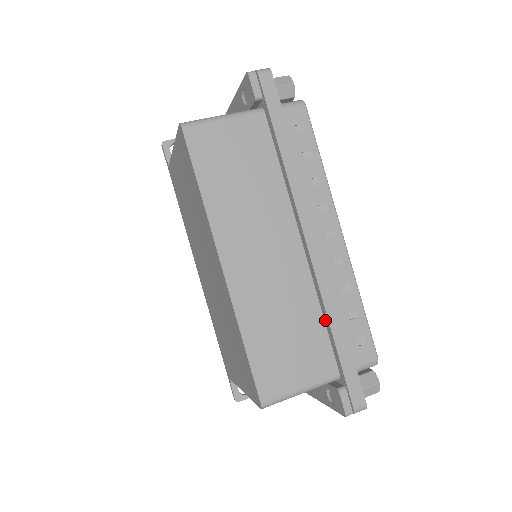
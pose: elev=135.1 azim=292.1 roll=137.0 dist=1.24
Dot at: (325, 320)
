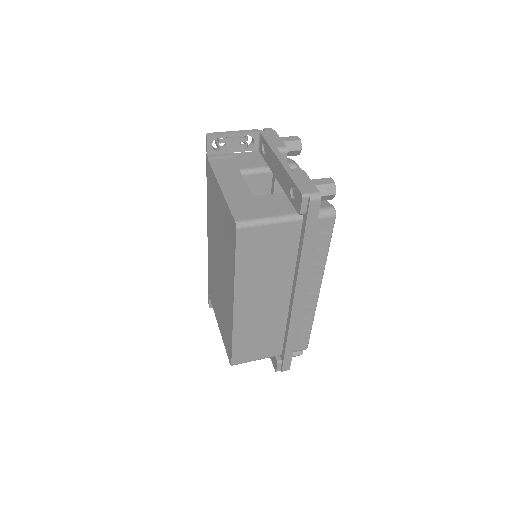
Dot at: (286, 333)
